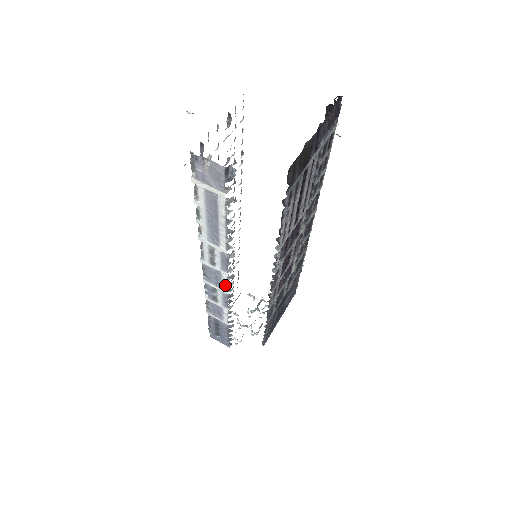
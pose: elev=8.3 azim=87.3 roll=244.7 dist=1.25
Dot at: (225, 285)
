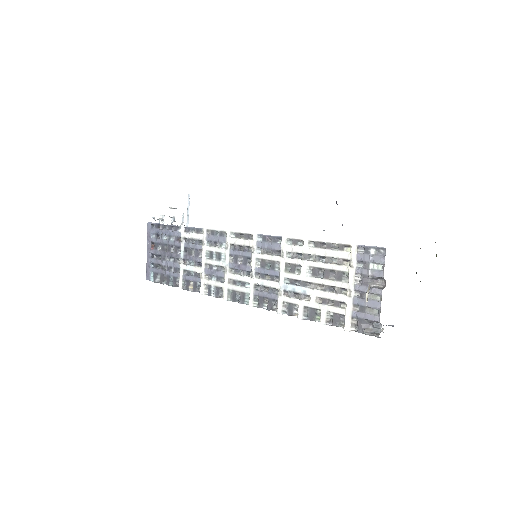
Dot at: occluded
